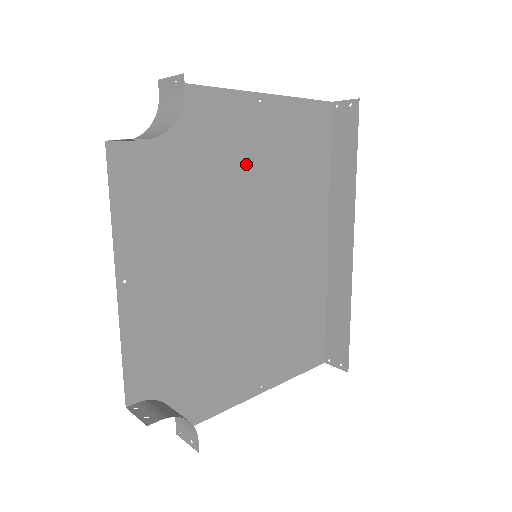
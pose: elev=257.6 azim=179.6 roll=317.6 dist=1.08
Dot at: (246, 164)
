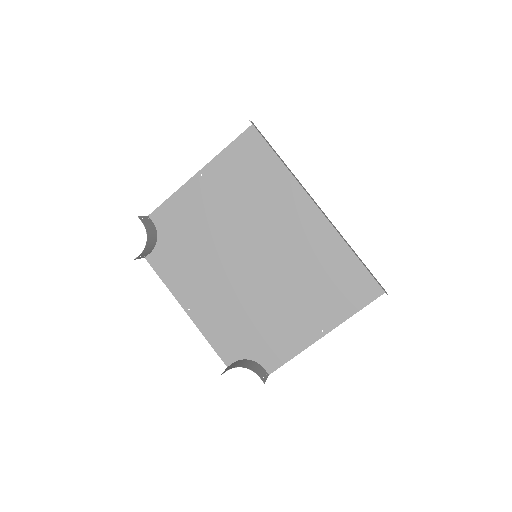
Dot at: (216, 213)
